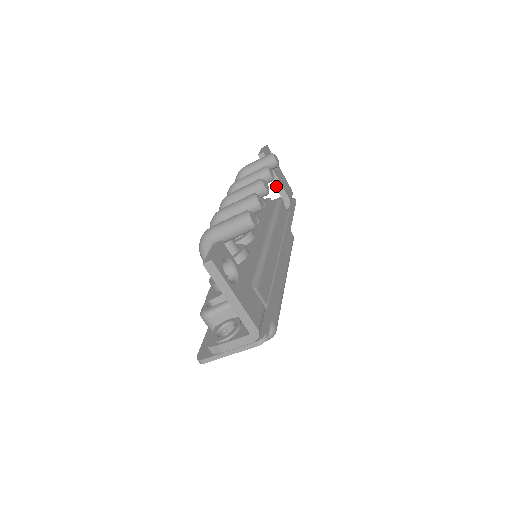
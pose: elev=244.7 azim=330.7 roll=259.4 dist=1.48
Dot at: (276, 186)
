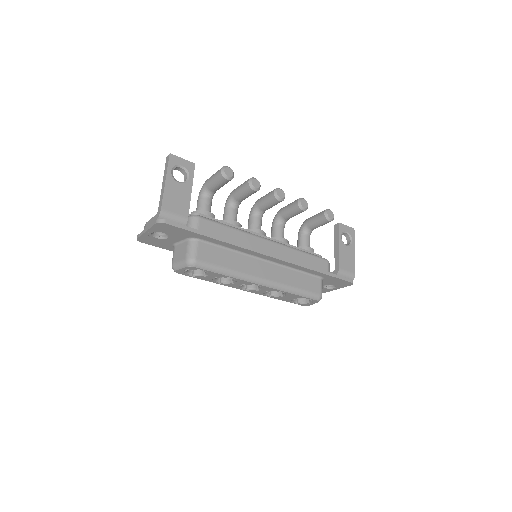
Dot at: (335, 253)
